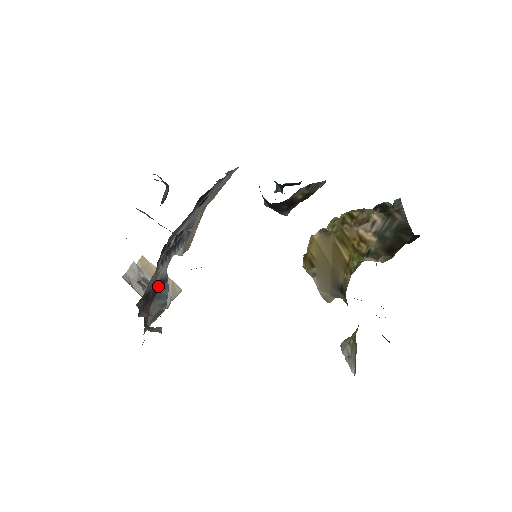
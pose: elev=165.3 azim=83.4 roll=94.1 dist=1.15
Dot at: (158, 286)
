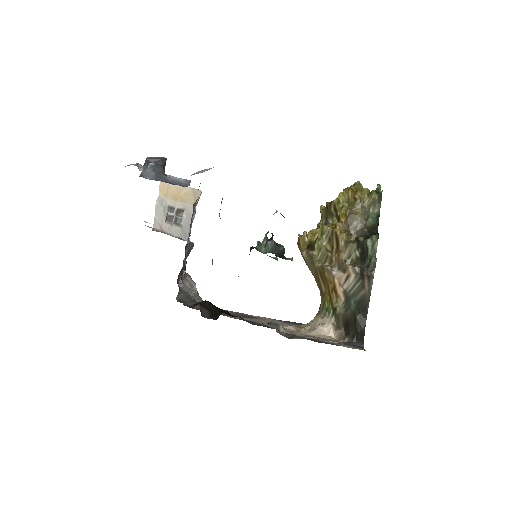
Dot at: occluded
